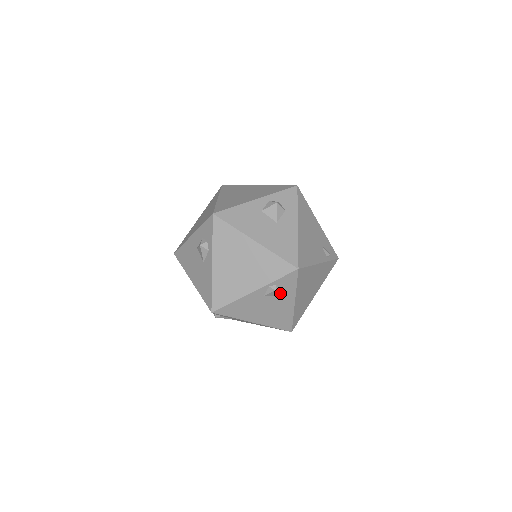
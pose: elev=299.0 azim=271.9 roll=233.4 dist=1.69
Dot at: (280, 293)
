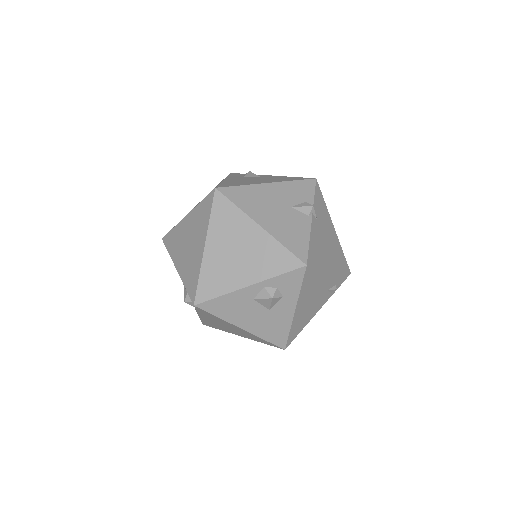
Dot at: occluded
